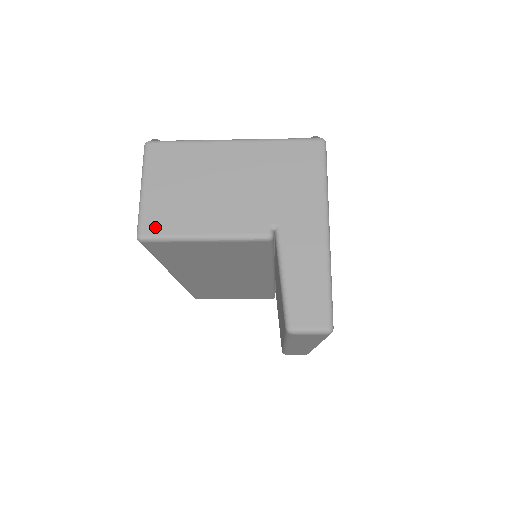
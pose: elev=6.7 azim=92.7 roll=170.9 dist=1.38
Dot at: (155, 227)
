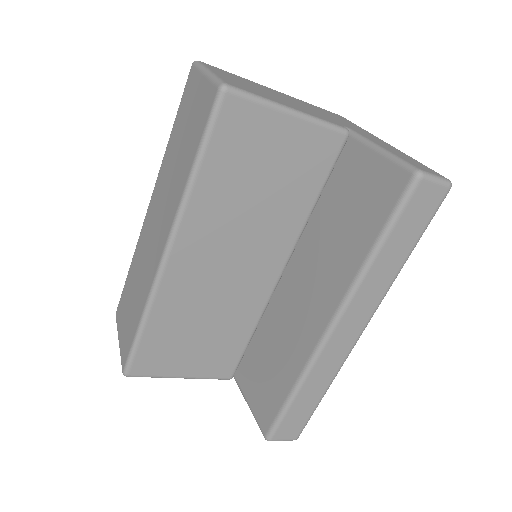
Dot at: (239, 86)
